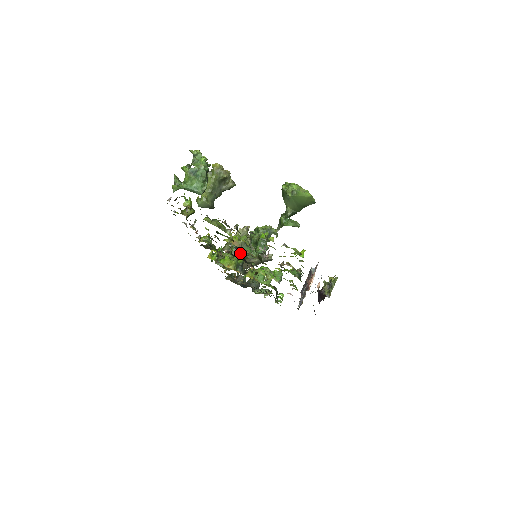
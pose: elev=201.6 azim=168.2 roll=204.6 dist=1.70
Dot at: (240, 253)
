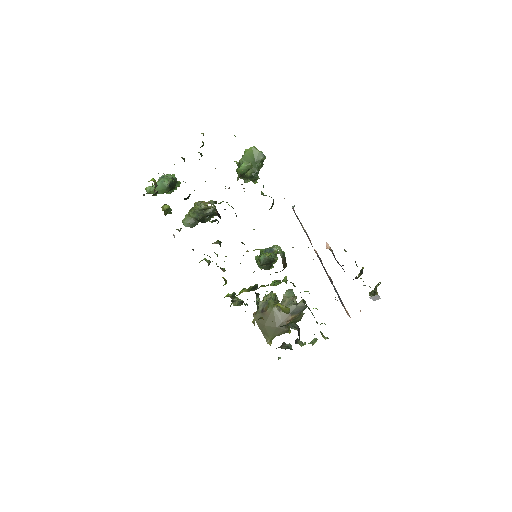
Dot at: (266, 307)
